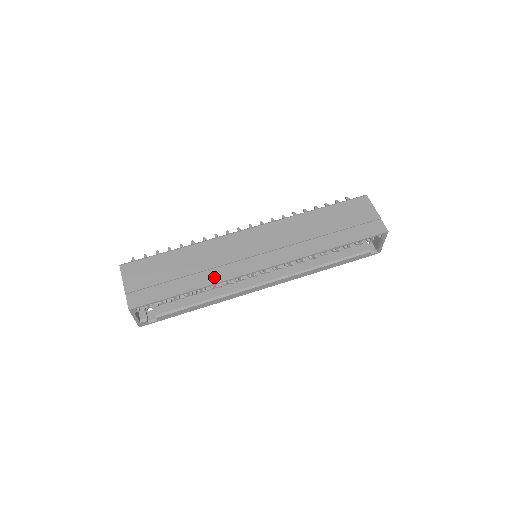
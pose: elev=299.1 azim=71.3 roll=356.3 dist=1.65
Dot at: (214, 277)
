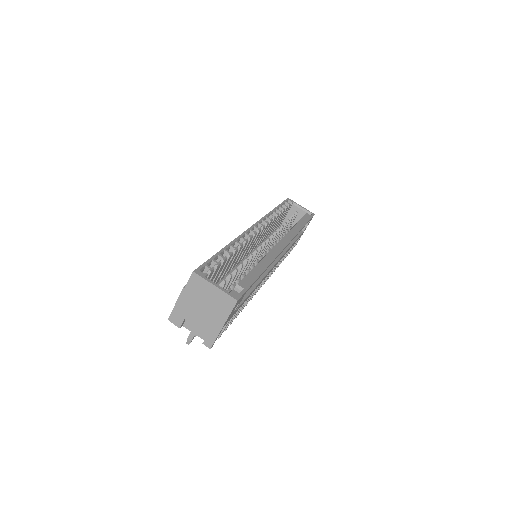
Dot at: occluded
